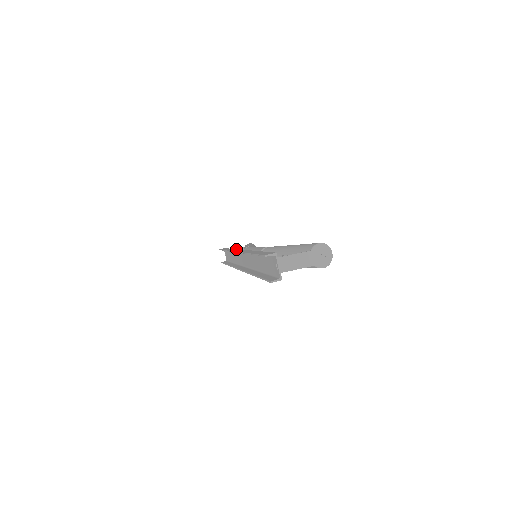
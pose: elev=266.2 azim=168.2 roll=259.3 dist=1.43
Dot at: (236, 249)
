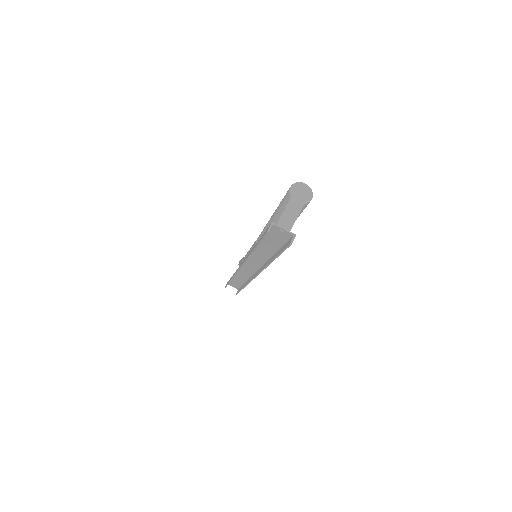
Dot at: occluded
